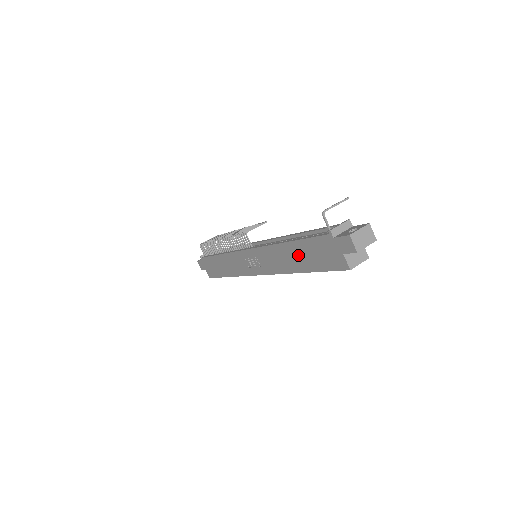
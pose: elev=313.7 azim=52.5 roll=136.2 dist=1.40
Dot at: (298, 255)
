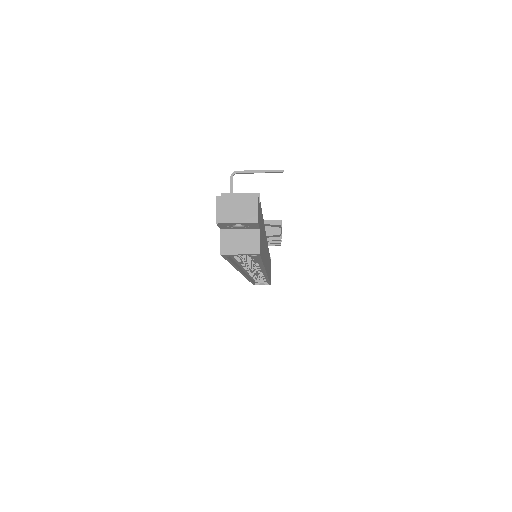
Dot at: occluded
